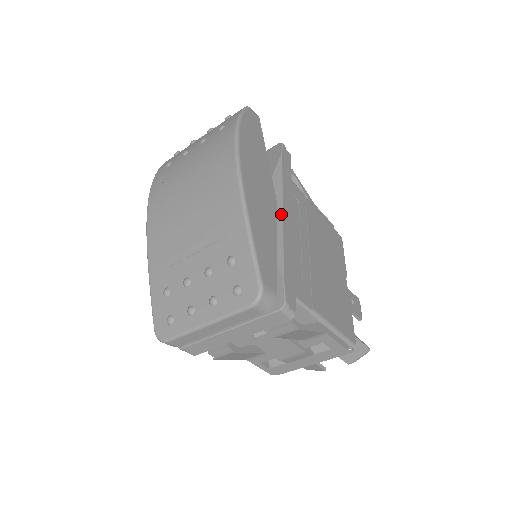
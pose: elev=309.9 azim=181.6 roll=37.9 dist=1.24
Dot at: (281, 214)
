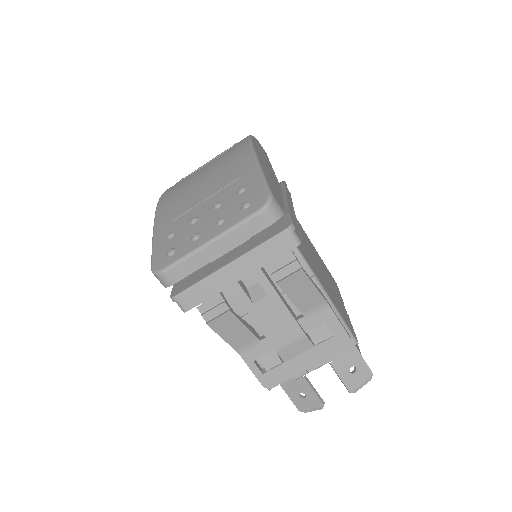
Dot at: (285, 197)
